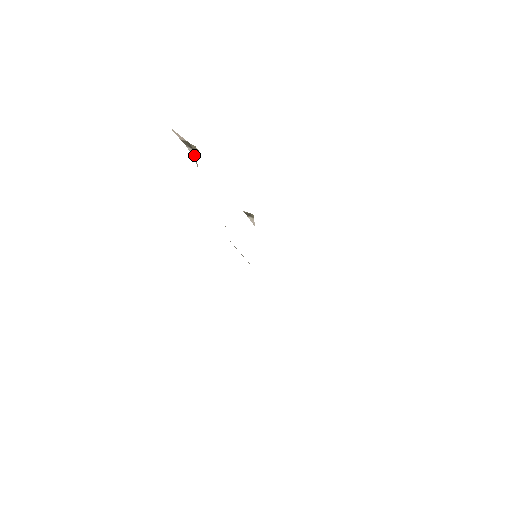
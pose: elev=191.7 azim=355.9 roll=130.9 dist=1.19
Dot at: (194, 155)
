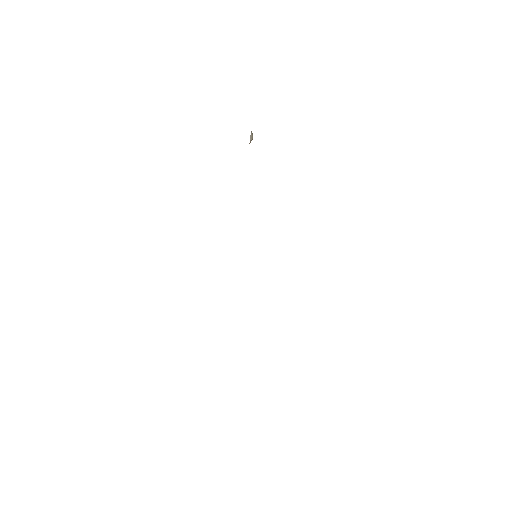
Dot at: (251, 137)
